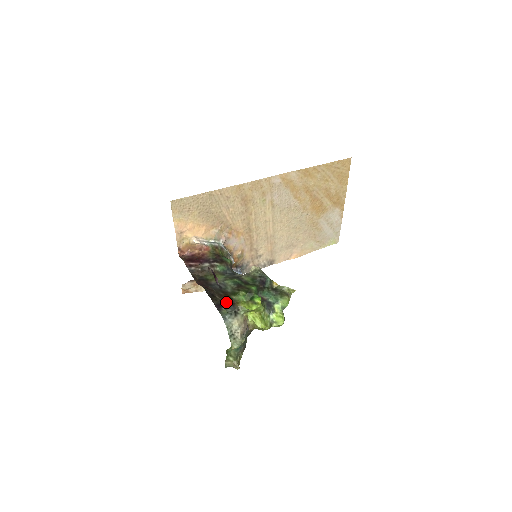
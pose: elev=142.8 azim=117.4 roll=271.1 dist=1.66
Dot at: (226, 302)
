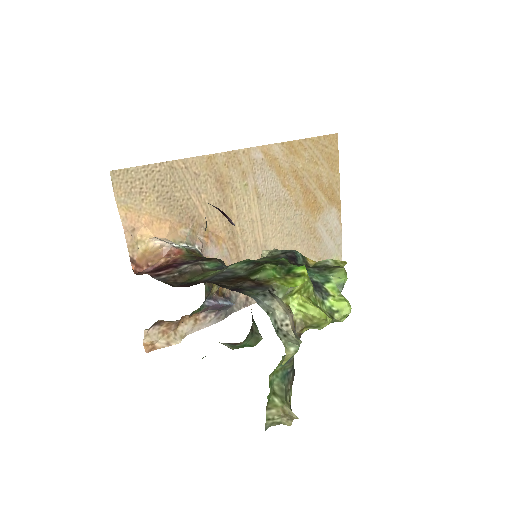
Dot at: (246, 284)
